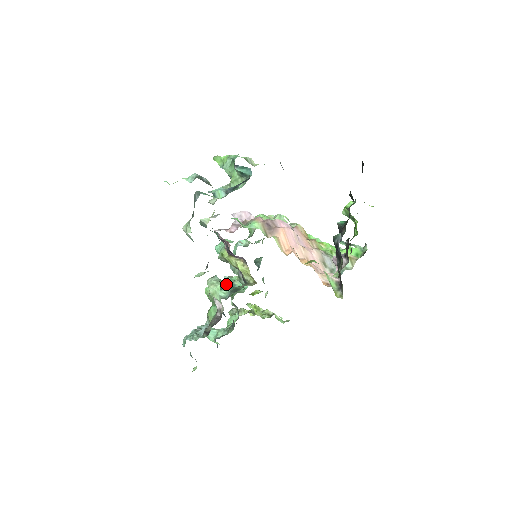
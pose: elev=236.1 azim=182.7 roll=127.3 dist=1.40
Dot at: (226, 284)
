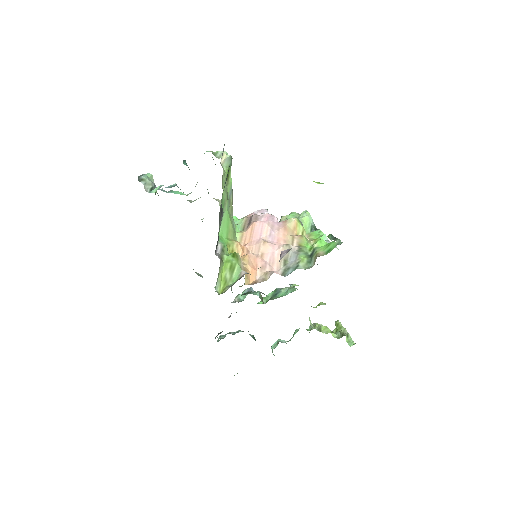
Dot at: (273, 291)
